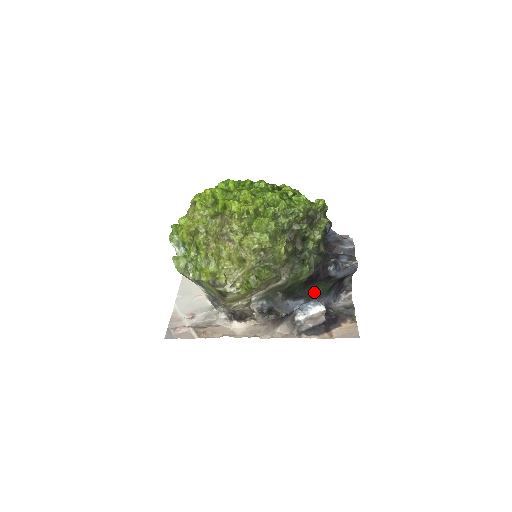
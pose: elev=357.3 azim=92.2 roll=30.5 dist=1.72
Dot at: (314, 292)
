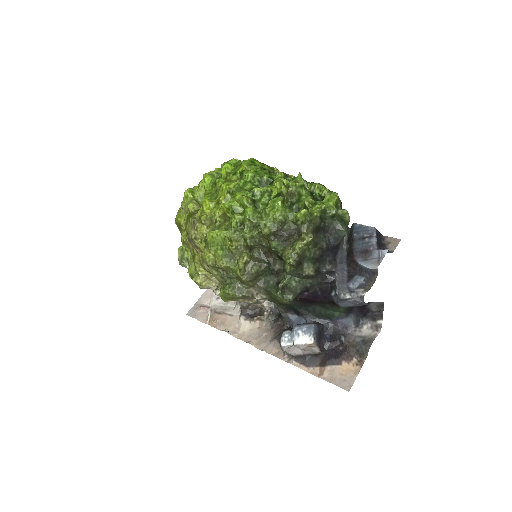
Dot at: (321, 312)
